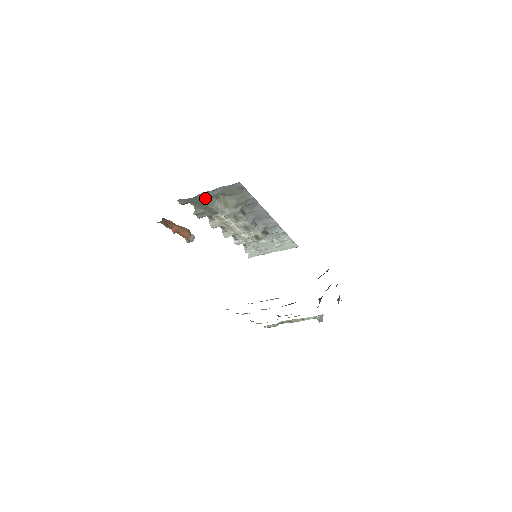
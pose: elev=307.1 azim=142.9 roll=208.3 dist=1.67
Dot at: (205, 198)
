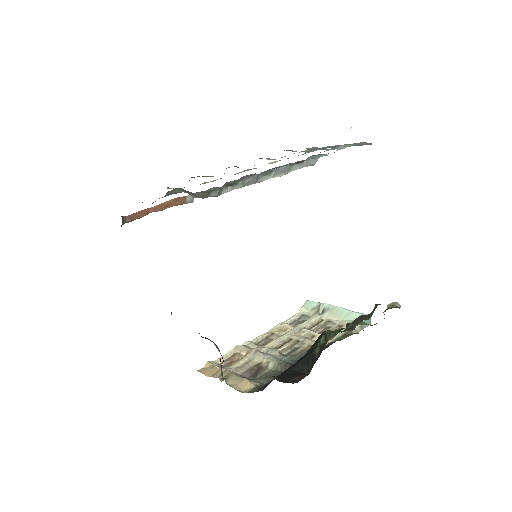
Dot at: occluded
